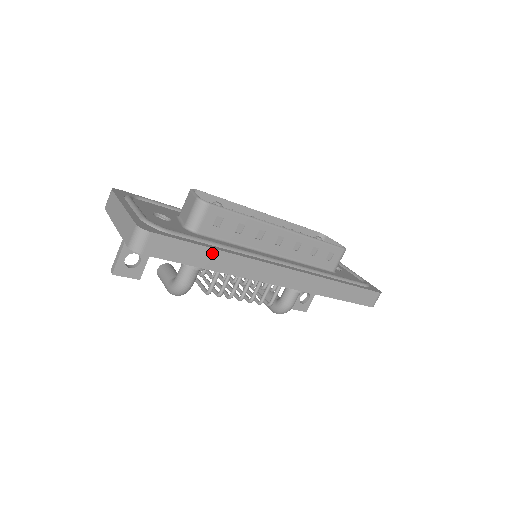
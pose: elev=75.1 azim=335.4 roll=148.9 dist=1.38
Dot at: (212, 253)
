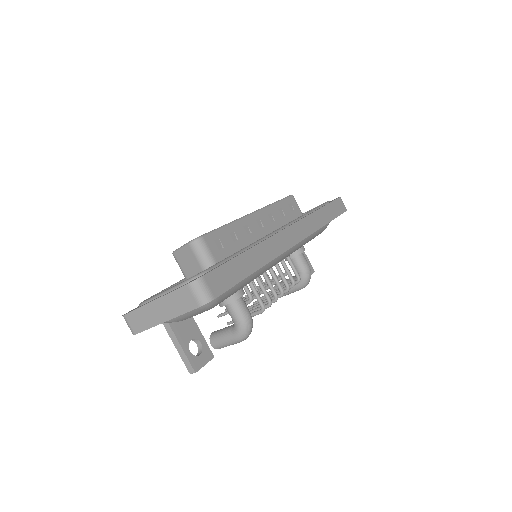
Dot at: (246, 256)
